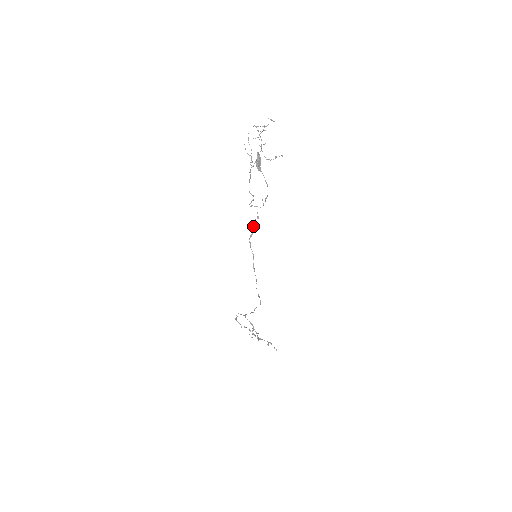
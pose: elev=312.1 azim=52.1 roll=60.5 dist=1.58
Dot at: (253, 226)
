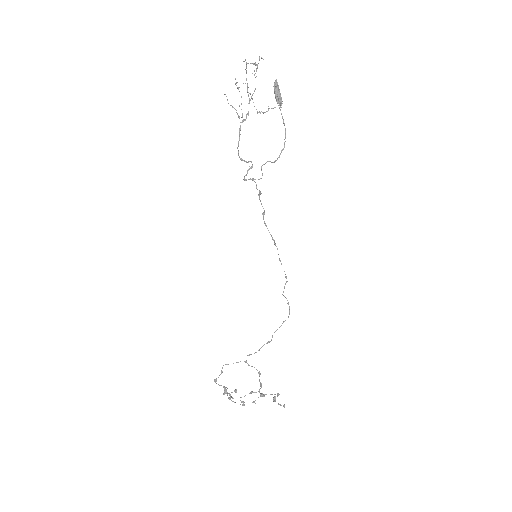
Dot at: occluded
